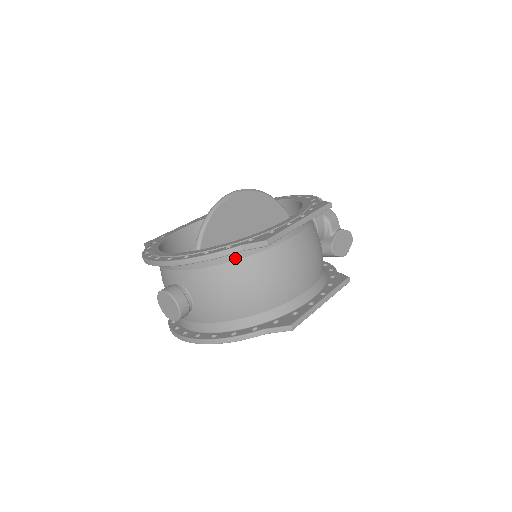
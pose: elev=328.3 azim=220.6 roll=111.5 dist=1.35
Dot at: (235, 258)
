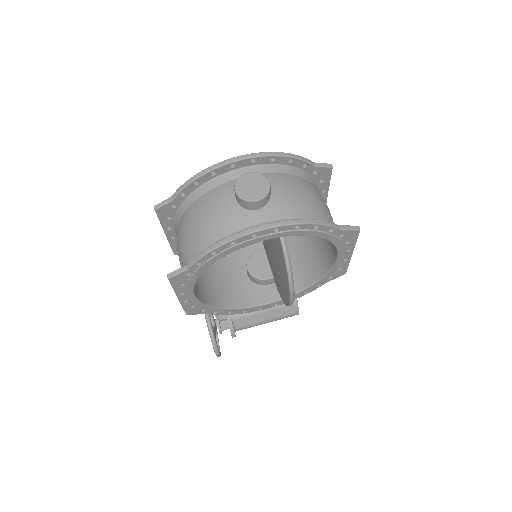
Dot at: (303, 177)
